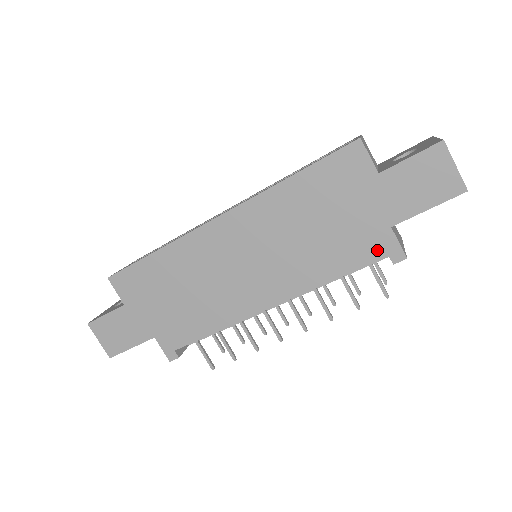
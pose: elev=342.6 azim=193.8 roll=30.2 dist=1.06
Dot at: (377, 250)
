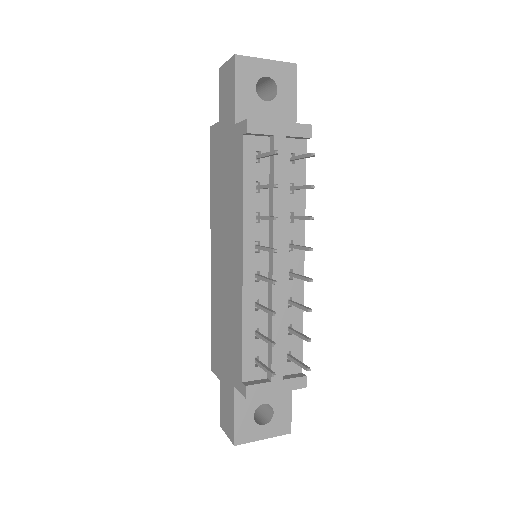
Dot at: (240, 143)
